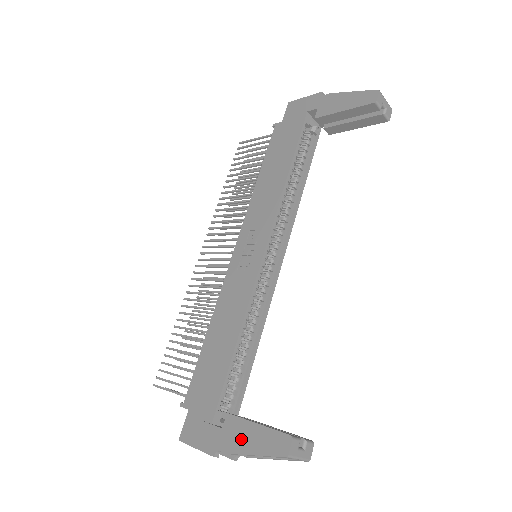
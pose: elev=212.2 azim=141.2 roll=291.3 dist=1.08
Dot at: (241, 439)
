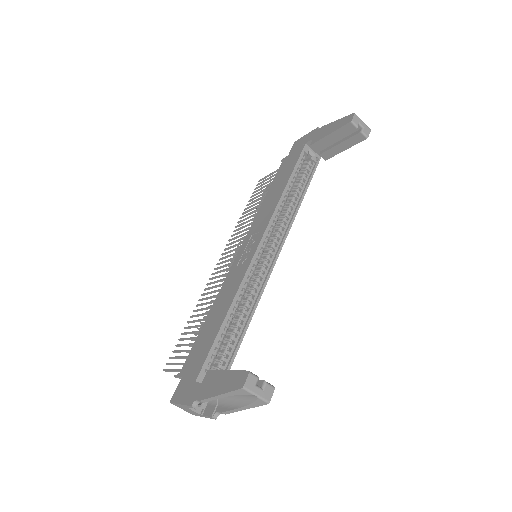
Dot at: (213, 386)
